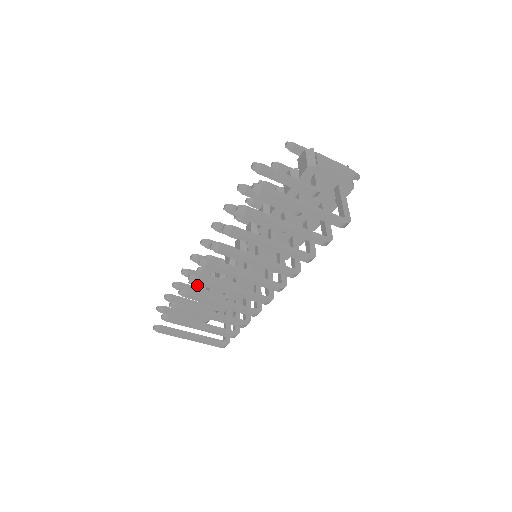
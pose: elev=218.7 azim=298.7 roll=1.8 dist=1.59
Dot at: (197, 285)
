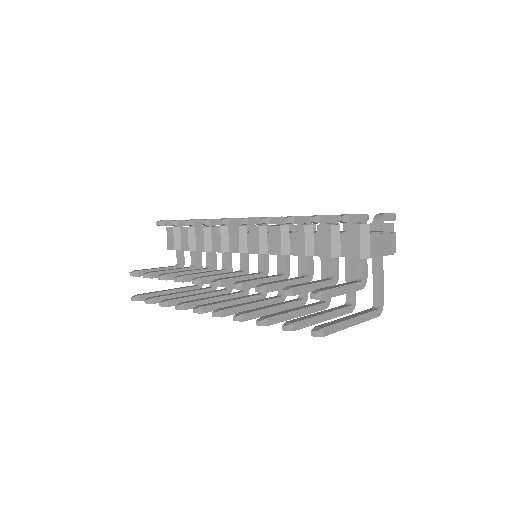
Dot at: occluded
